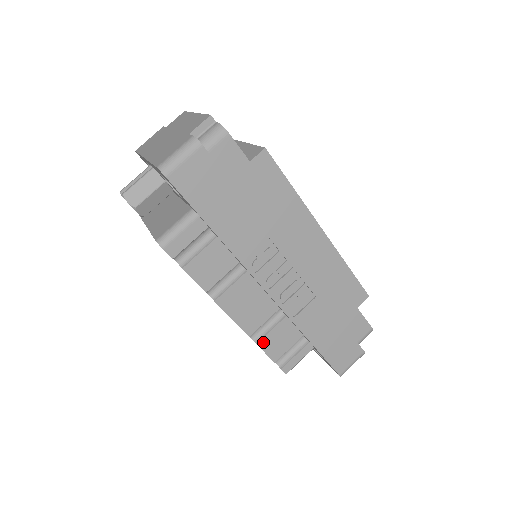
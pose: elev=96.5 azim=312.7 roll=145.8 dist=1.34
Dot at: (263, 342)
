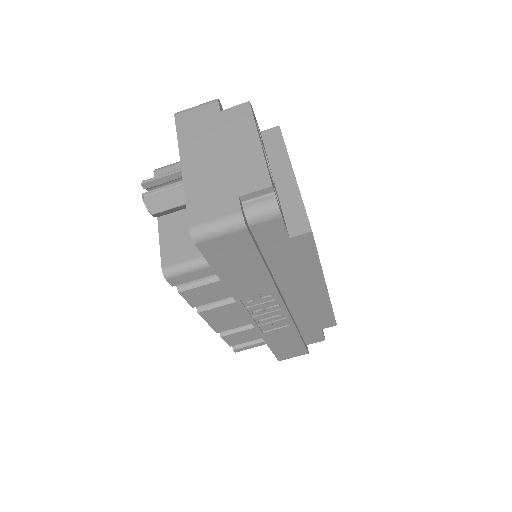
Dot at: (227, 337)
